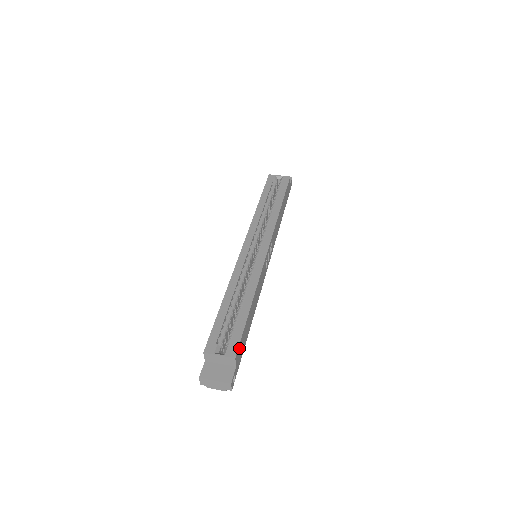
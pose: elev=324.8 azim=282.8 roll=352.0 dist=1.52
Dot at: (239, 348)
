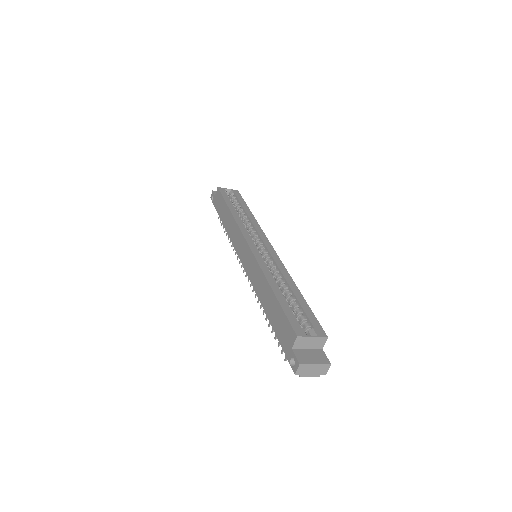
Dot at: occluded
